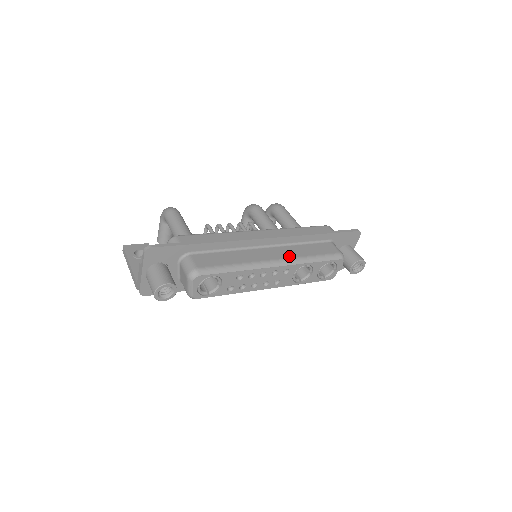
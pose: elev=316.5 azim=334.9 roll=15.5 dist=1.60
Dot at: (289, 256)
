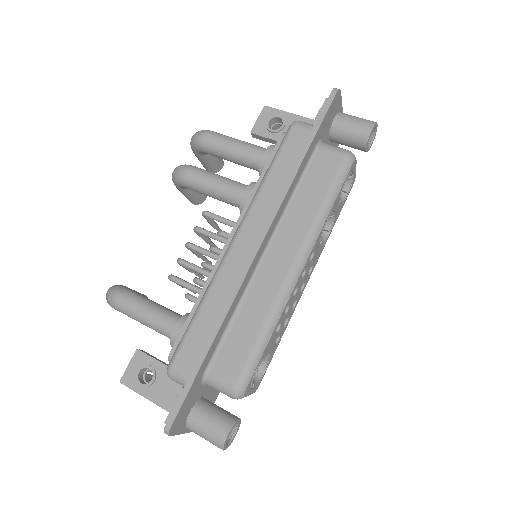
Dot at: (300, 239)
